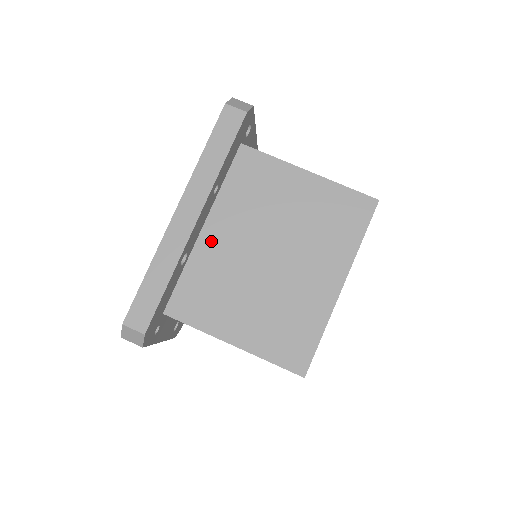
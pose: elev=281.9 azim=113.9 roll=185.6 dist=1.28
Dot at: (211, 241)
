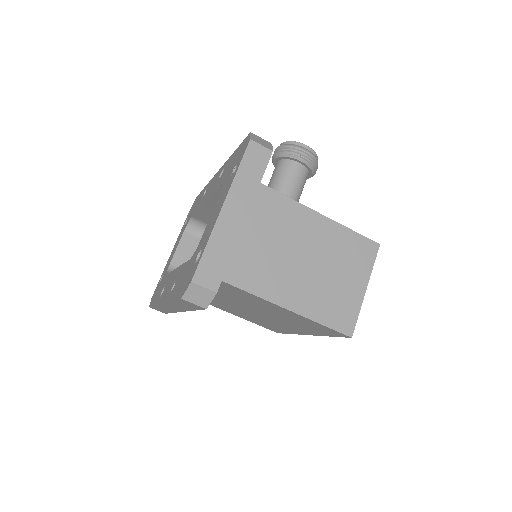
Dot at: occluded
